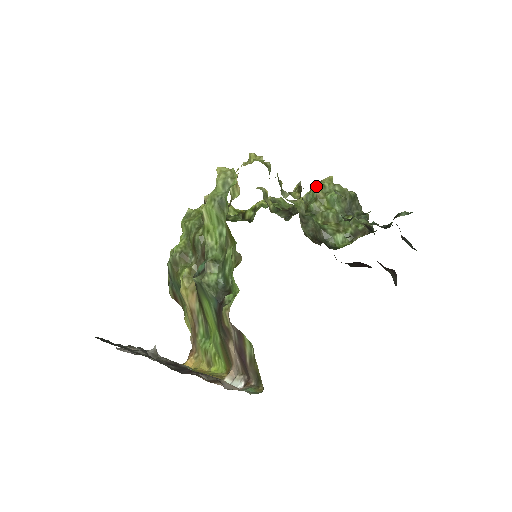
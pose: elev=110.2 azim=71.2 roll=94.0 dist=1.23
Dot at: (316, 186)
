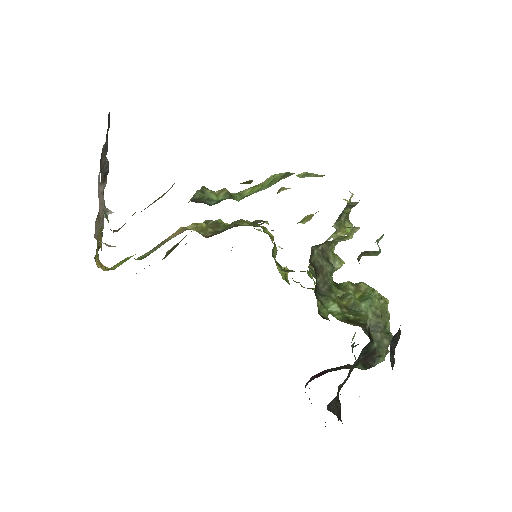
Dot at: occluded
